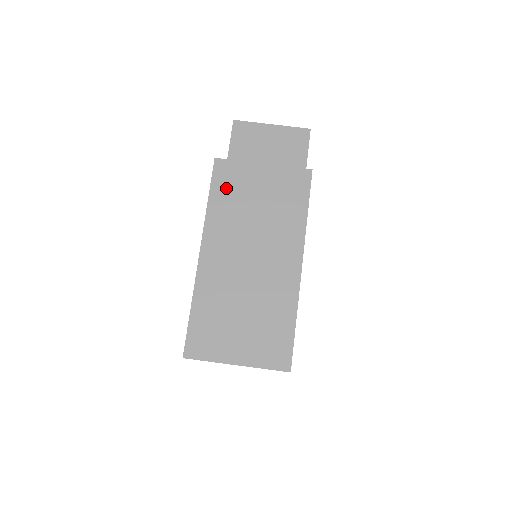
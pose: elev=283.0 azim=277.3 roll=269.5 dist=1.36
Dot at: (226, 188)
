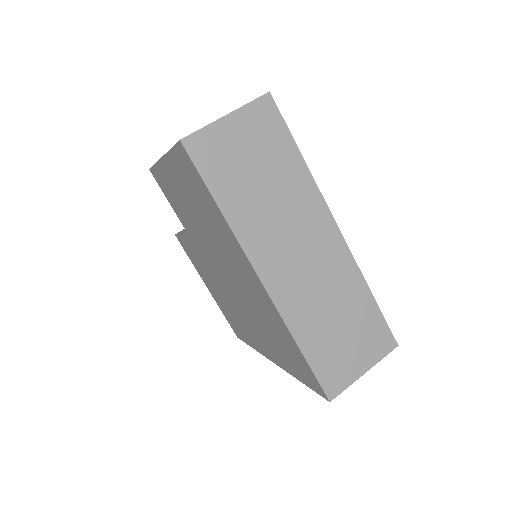
Dot at: occluded
